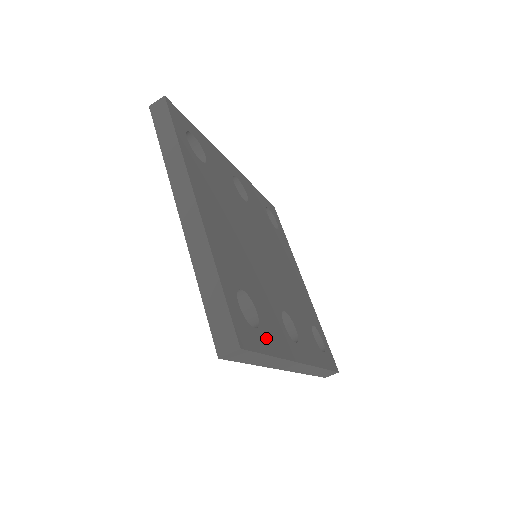
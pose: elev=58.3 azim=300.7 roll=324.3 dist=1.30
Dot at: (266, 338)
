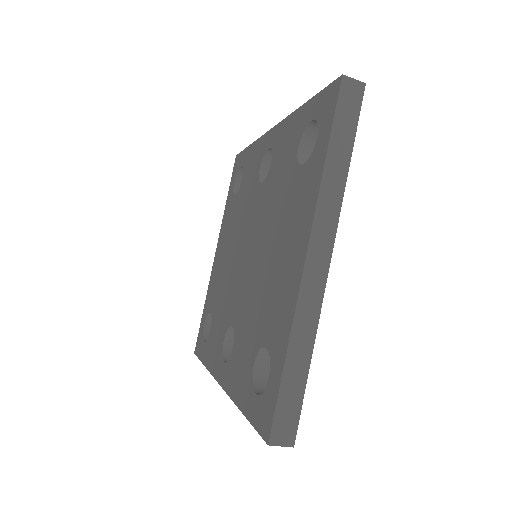
Dot at: occluded
